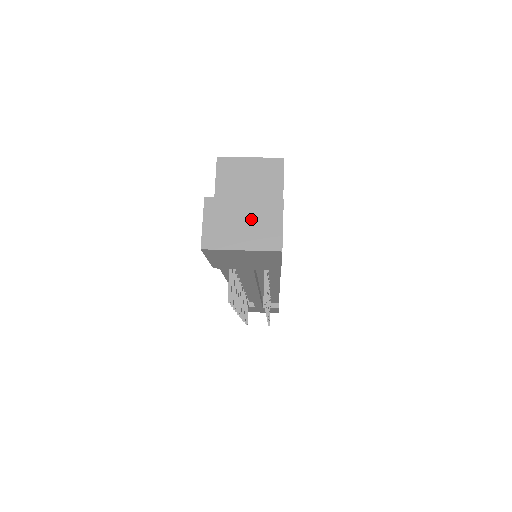
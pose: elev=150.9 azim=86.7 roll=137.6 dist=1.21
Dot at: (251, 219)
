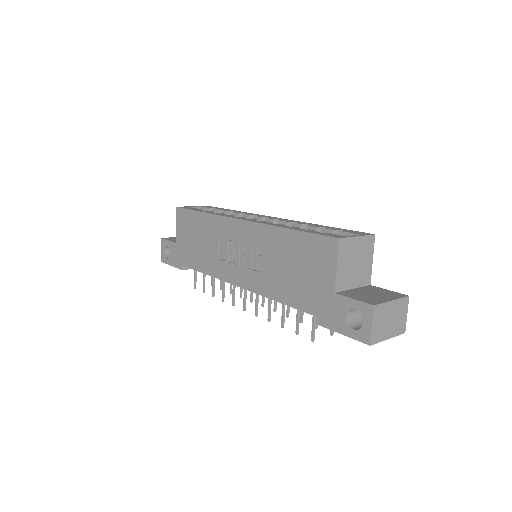
Dot at: (394, 315)
